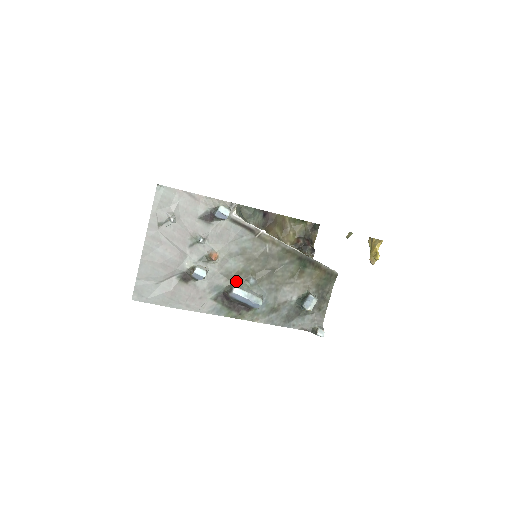
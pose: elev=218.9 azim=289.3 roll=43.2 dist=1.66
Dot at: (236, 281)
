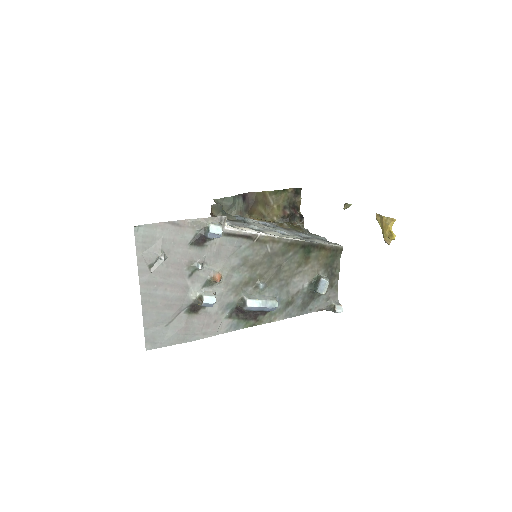
Dot at: (246, 292)
